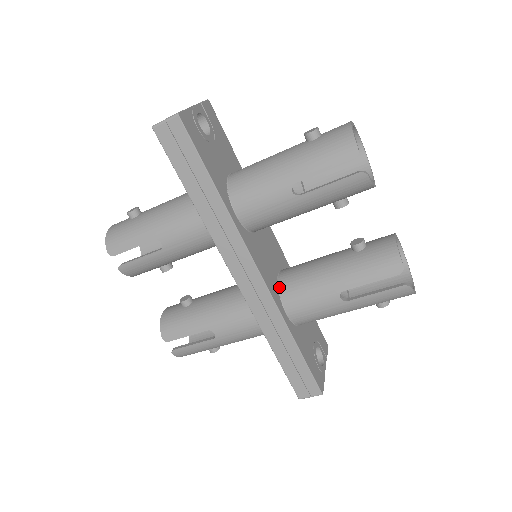
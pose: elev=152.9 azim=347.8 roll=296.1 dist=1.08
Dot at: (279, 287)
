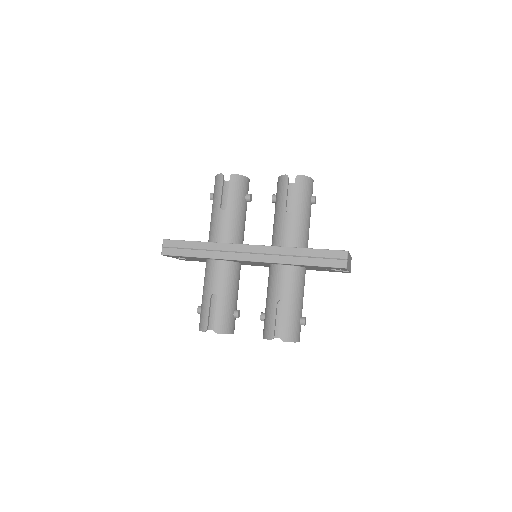
Dot at: occluded
